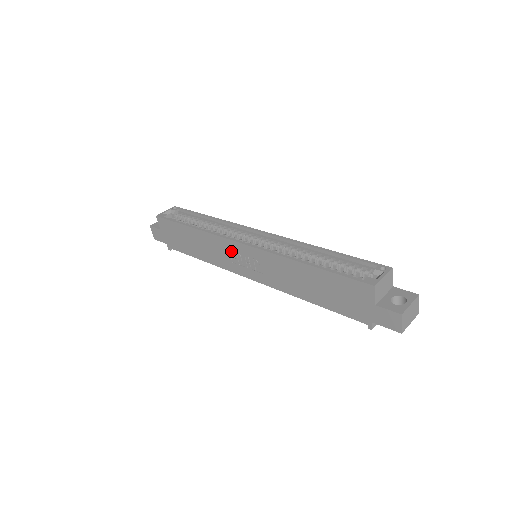
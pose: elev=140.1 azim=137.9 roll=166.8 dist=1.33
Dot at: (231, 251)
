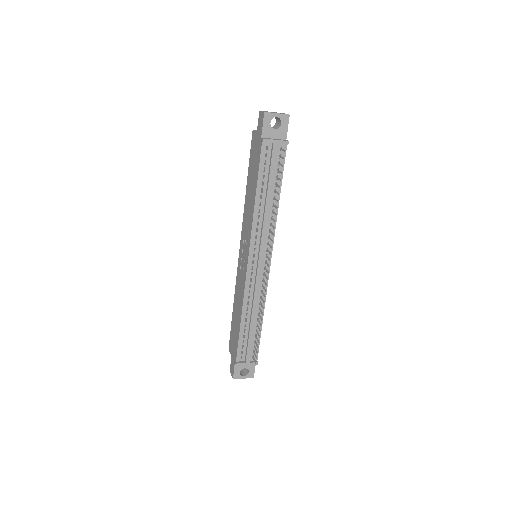
Dot at: (241, 268)
